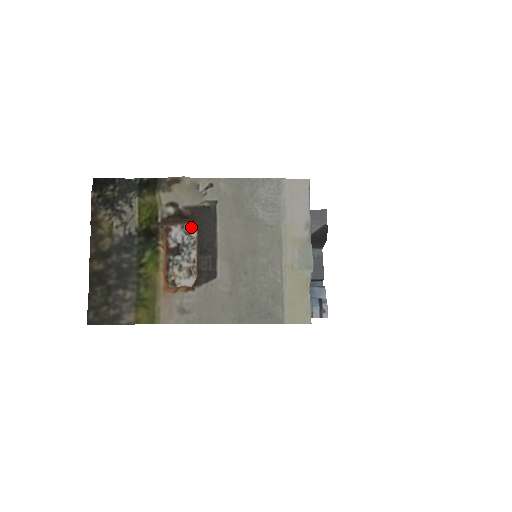
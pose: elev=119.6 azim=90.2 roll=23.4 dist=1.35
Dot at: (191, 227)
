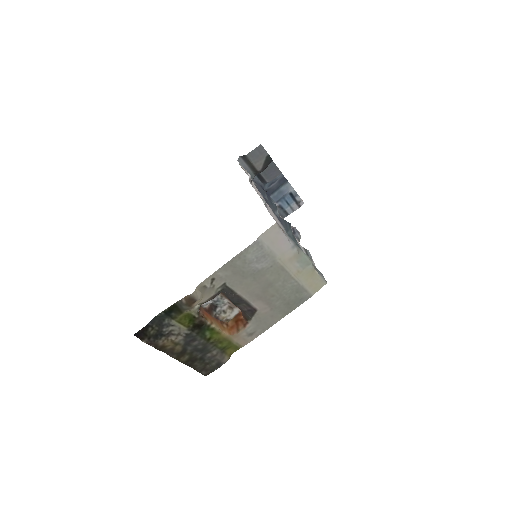
Dot at: occluded
